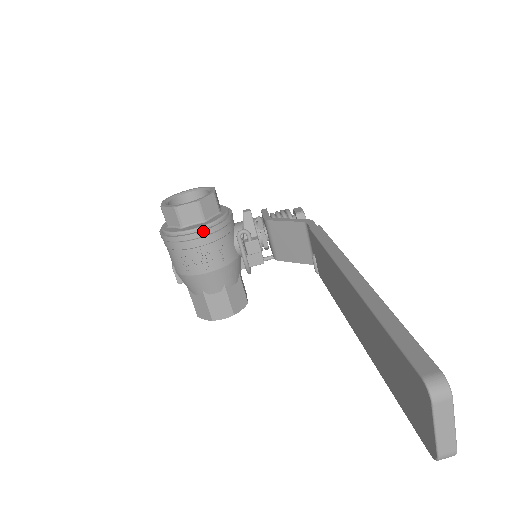
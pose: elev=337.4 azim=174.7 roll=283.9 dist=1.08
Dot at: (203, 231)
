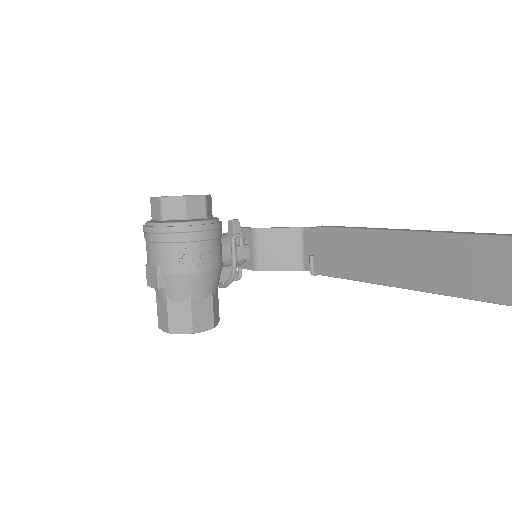
Dot at: (210, 224)
